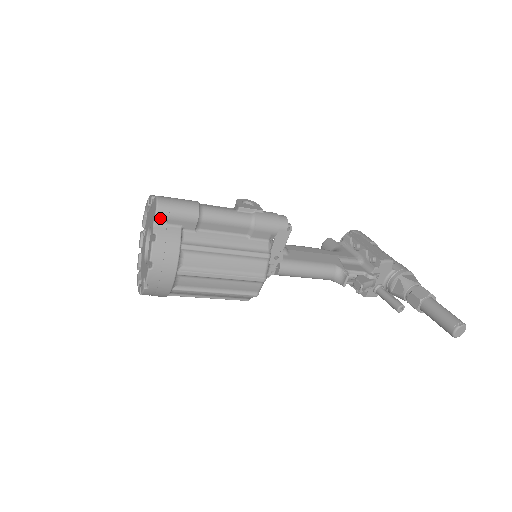
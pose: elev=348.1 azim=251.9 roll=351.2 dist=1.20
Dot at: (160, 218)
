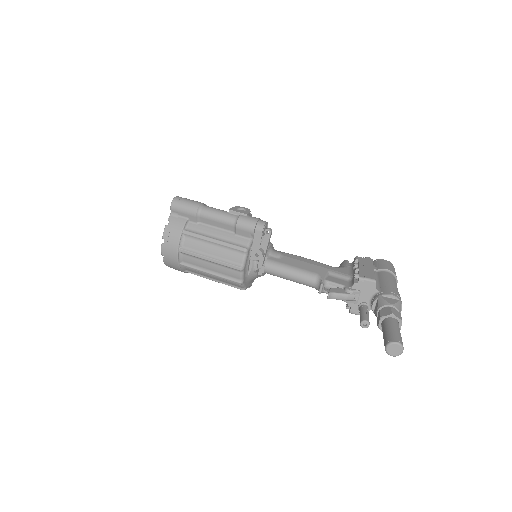
Dot at: (173, 210)
